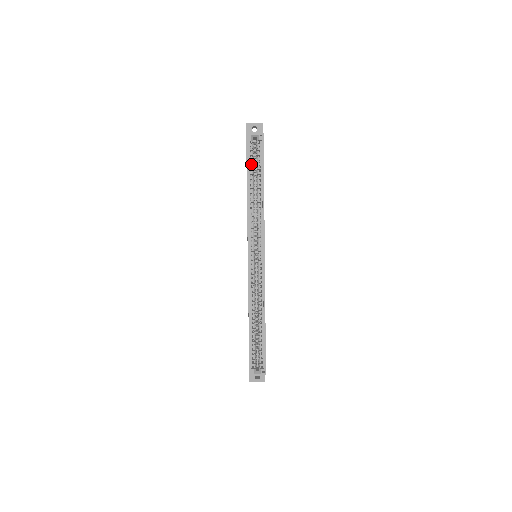
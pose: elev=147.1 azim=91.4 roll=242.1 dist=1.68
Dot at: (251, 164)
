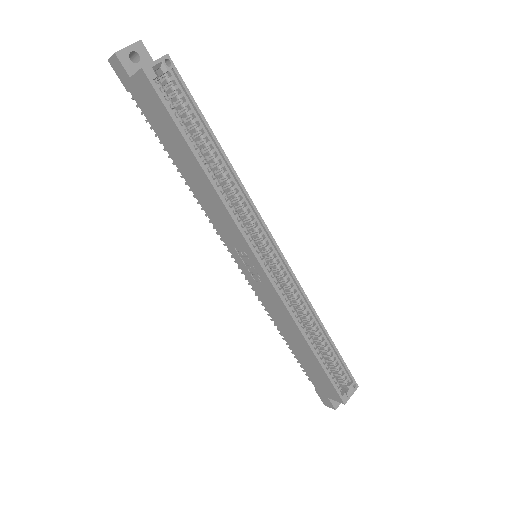
Dot at: (179, 120)
